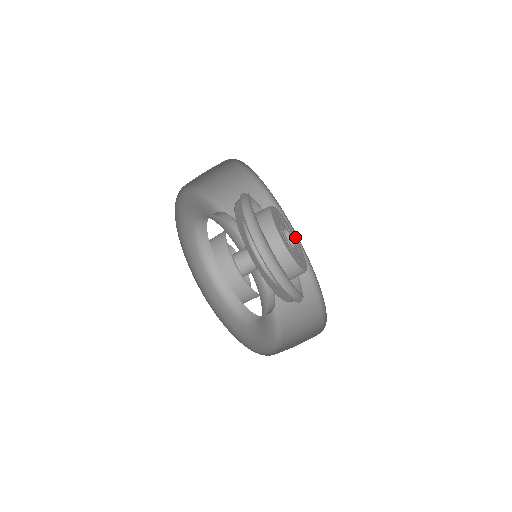
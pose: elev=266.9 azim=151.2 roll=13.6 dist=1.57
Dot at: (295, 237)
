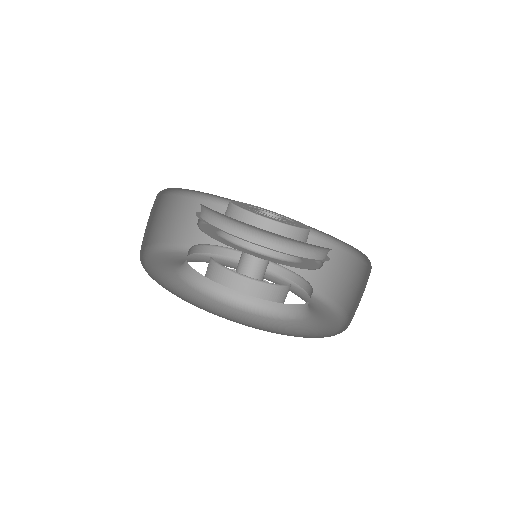
Dot at: occluded
